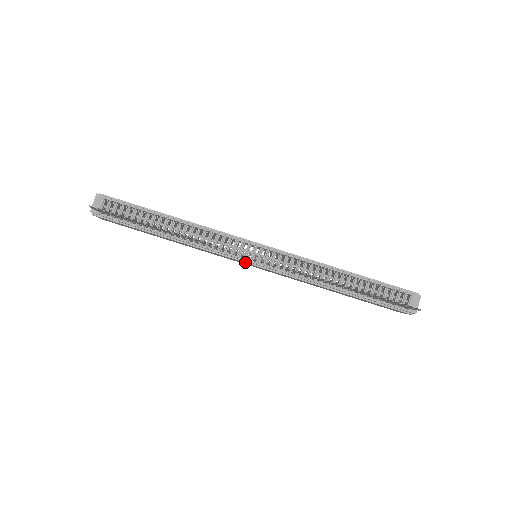
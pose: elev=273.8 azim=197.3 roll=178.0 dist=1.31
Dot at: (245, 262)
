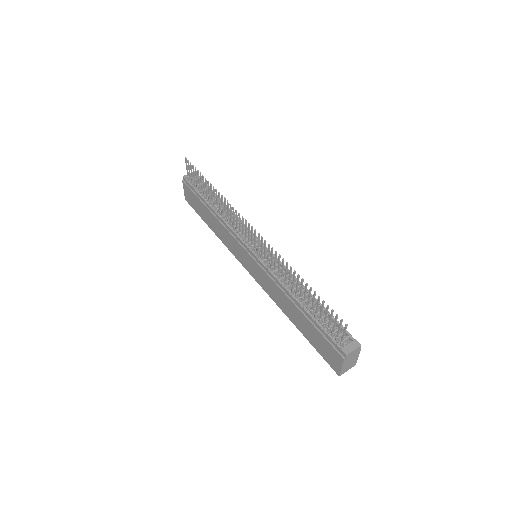
Dot at: (245, 249)
